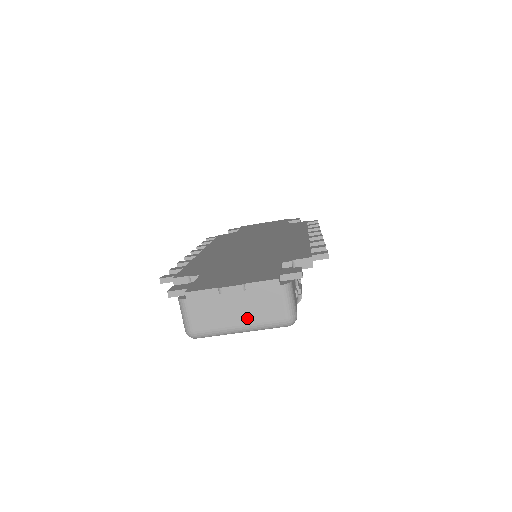
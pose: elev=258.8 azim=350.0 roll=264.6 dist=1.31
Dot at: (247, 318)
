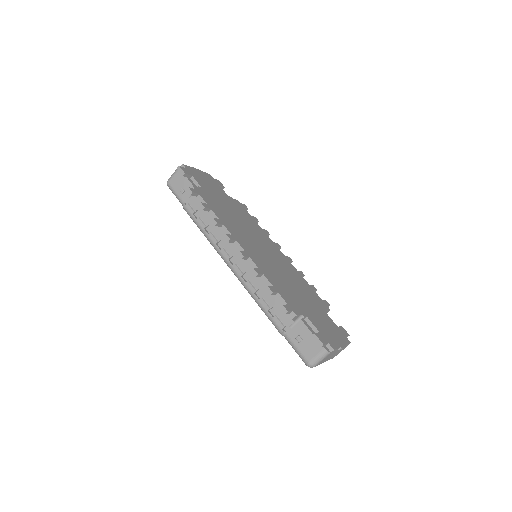
Dot at: (330, 358)
